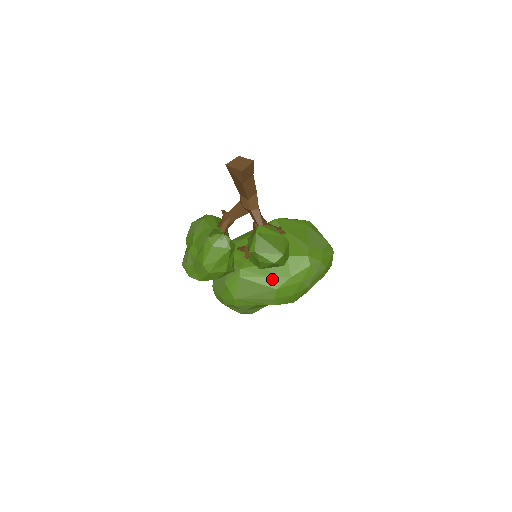
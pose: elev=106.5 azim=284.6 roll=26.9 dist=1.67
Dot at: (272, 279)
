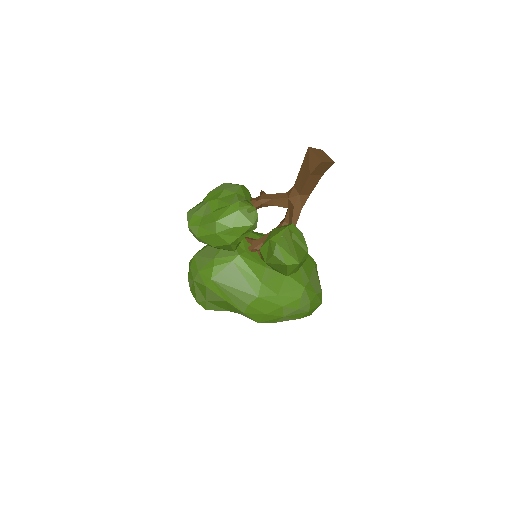
Dot at: (260, 285)
